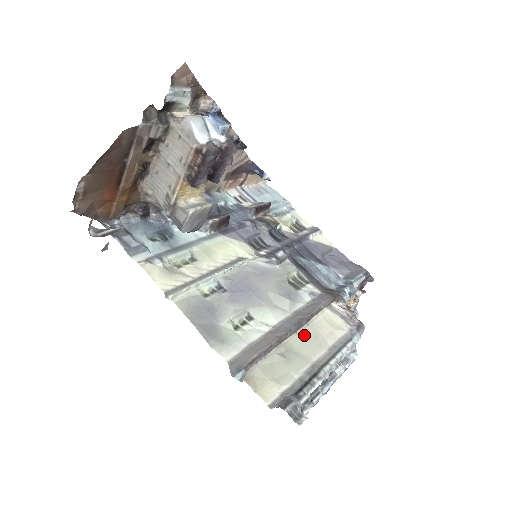
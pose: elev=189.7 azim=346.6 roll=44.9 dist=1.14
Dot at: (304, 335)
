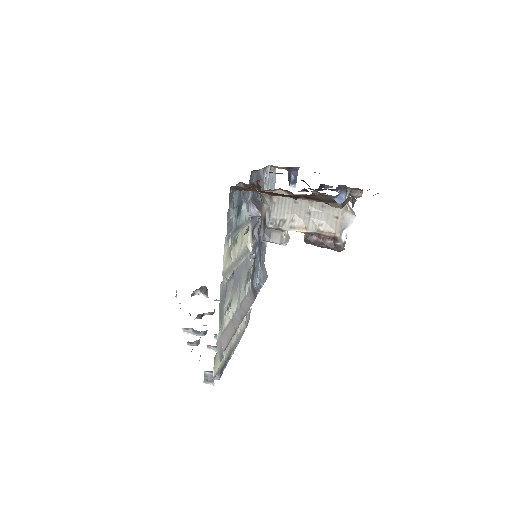
Dot at: occluded
